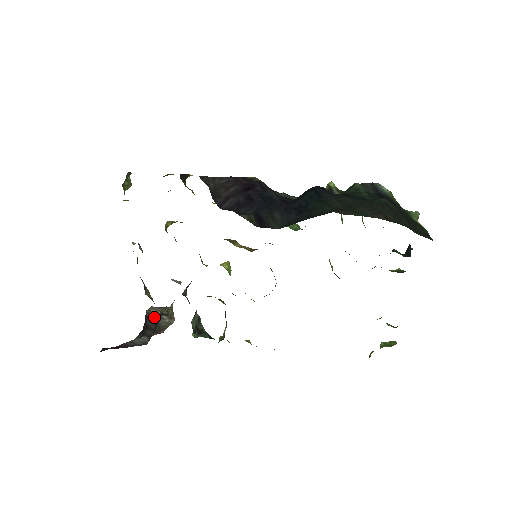
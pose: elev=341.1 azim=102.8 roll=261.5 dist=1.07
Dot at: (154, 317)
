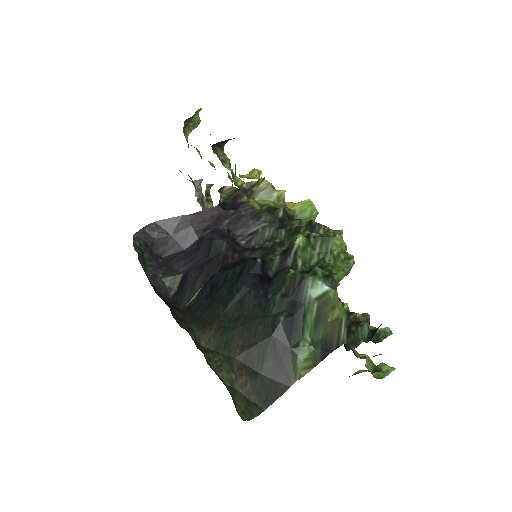
Dot at: occluded
